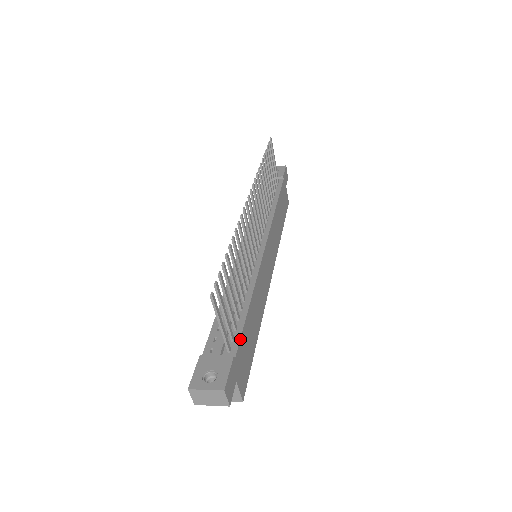
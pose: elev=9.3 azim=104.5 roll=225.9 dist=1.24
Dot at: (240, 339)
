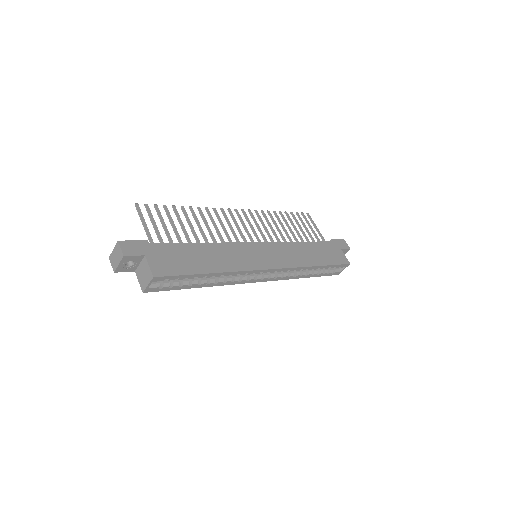
Dot at: (166, 243)
